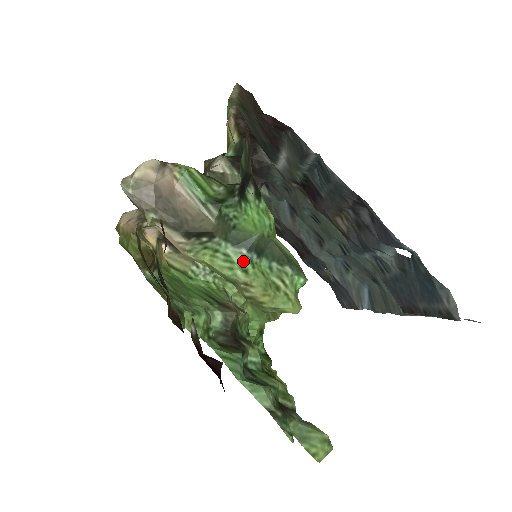
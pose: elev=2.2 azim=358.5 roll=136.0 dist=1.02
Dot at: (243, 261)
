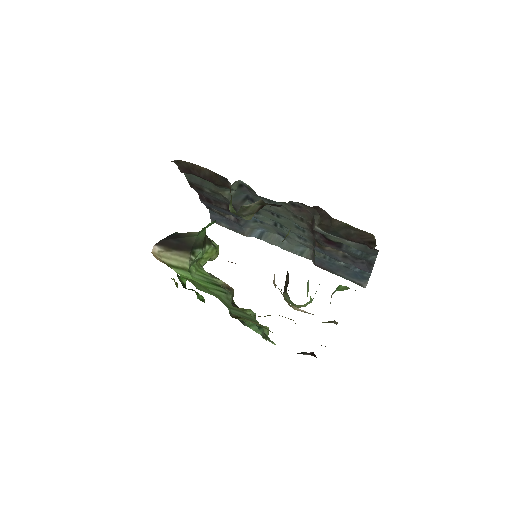
Dot at: (313, 298)
